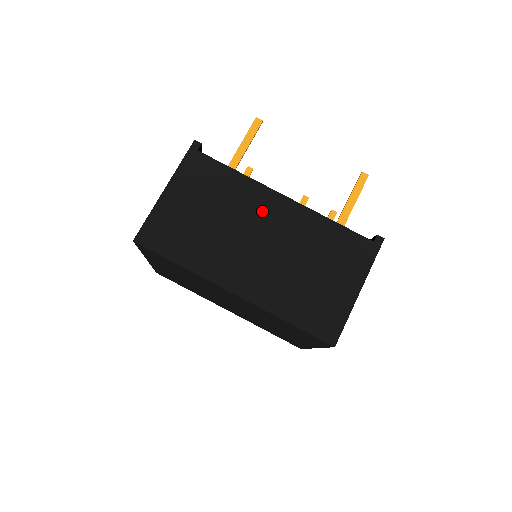
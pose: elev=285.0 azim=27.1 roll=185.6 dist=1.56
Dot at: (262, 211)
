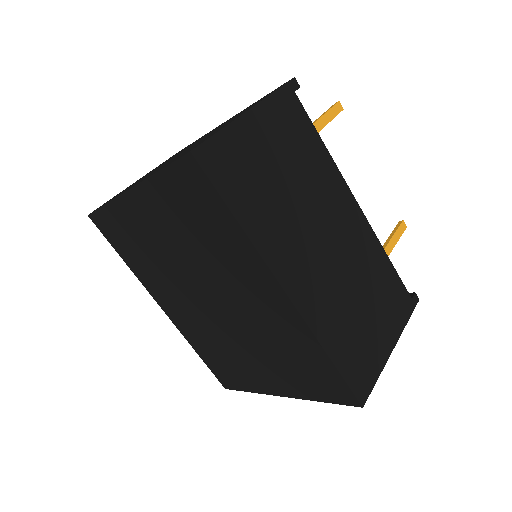
Dot at: (336, 207)
